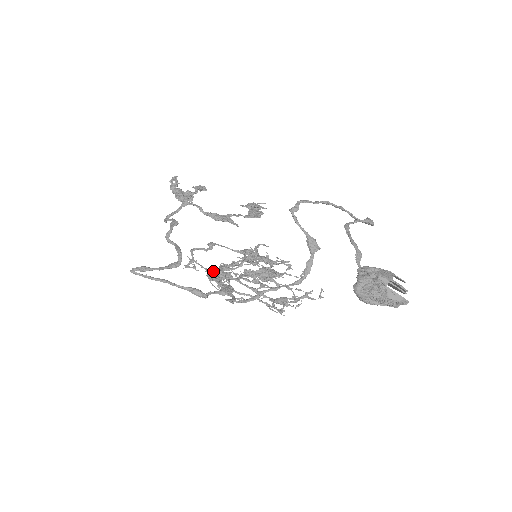
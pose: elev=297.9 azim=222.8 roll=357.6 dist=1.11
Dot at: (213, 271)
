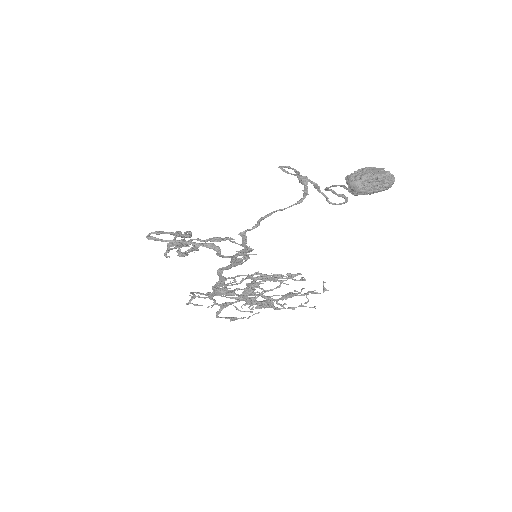
Dot at: (217, 289)
